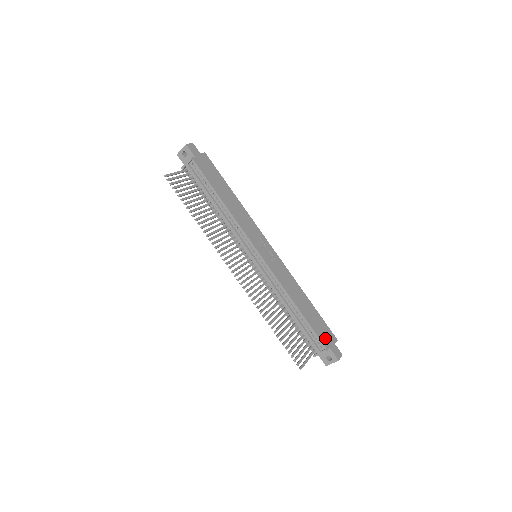
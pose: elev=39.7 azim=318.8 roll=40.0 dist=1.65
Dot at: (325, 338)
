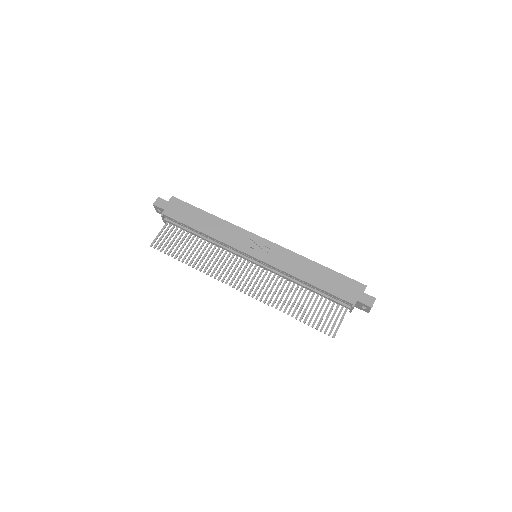
Dot at: (349, 294)
